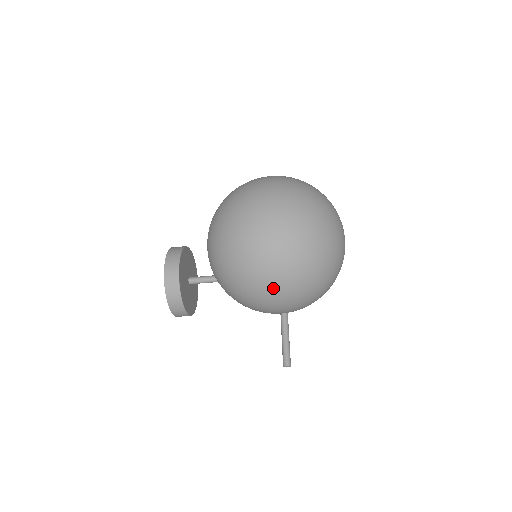
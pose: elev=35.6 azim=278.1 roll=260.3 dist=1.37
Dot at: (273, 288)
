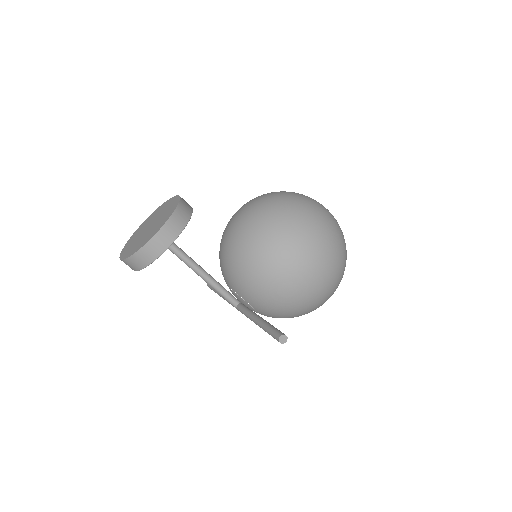
Dot at: (330, 238)
